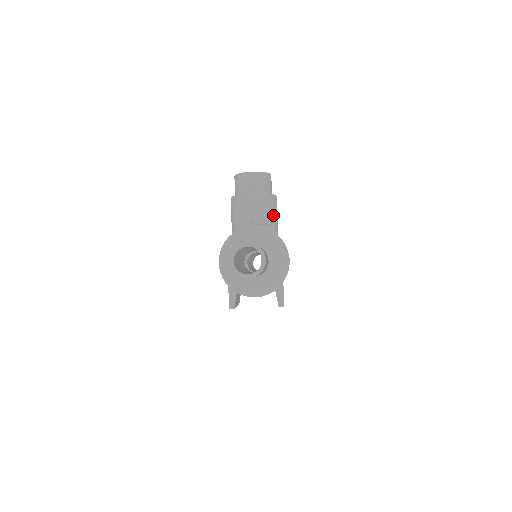
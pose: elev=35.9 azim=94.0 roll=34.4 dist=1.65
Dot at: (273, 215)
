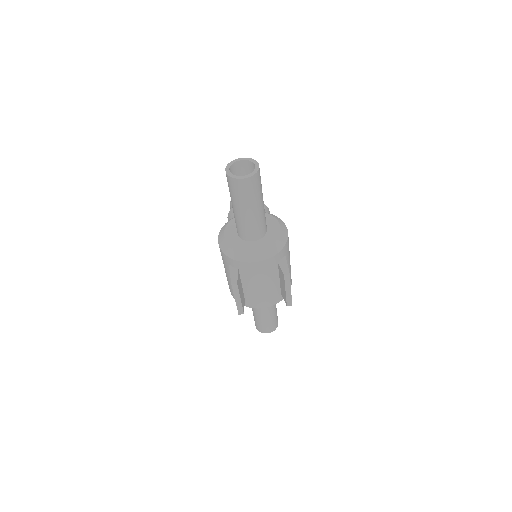
Dot at: occluded
